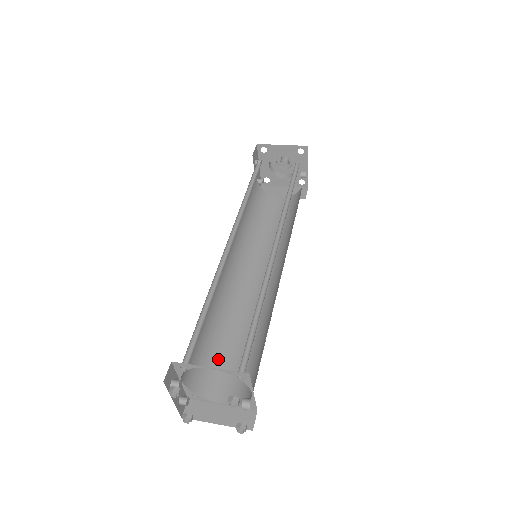
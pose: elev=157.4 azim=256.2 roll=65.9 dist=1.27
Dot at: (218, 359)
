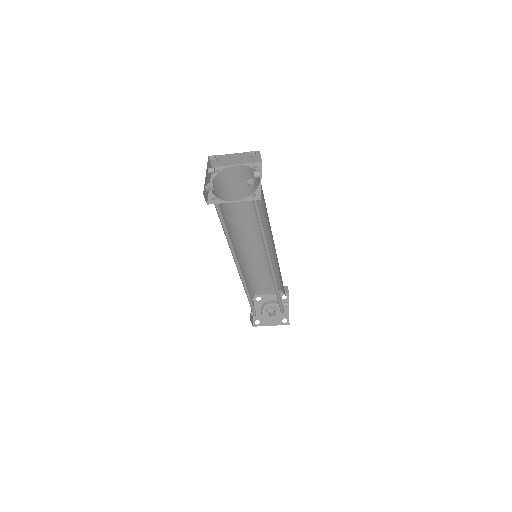
Dot at: occluded
